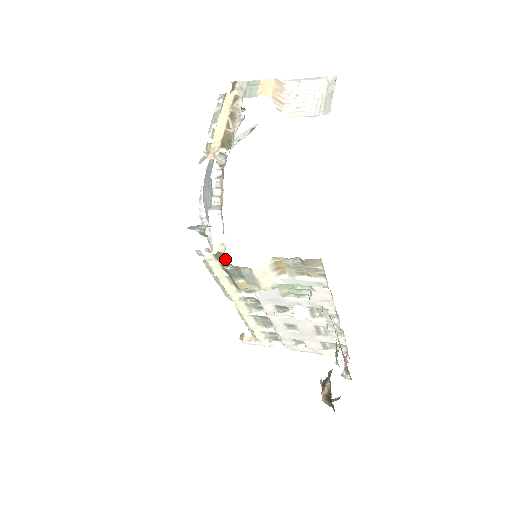
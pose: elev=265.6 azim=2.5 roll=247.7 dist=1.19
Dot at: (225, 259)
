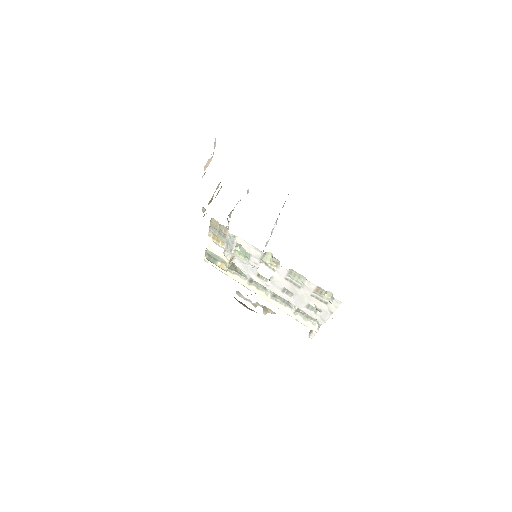
Dot at: occluded
